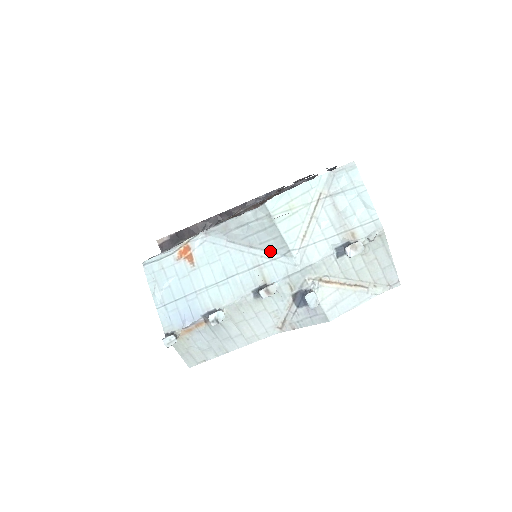
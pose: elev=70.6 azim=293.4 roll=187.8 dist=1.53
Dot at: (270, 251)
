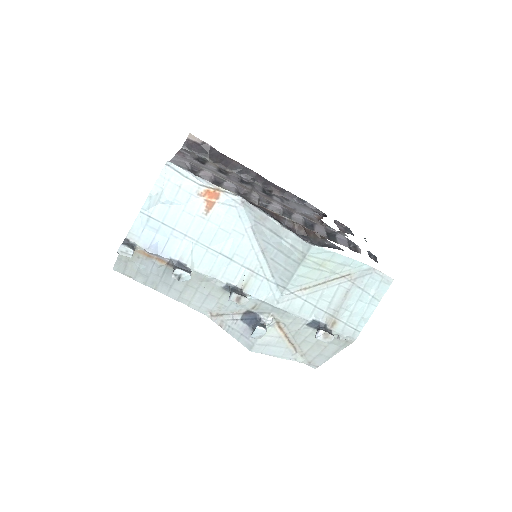
Dot at: (272, 271)
